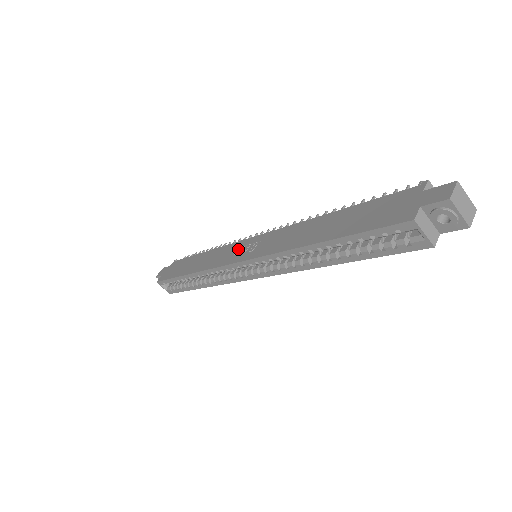
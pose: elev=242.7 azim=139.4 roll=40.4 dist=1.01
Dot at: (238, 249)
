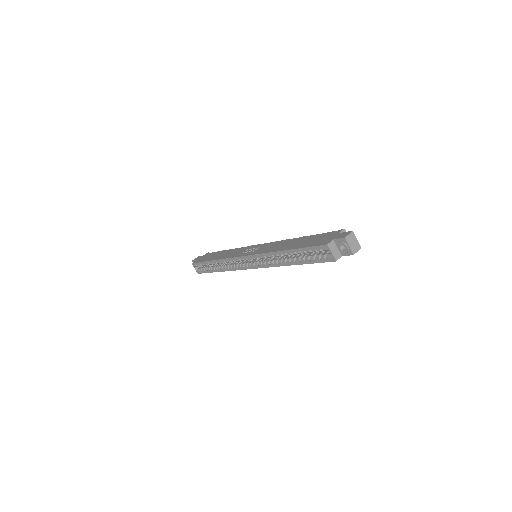
Dot at: (247, 250)
